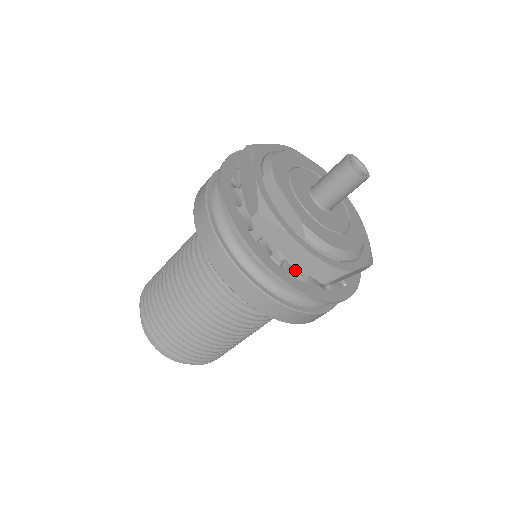
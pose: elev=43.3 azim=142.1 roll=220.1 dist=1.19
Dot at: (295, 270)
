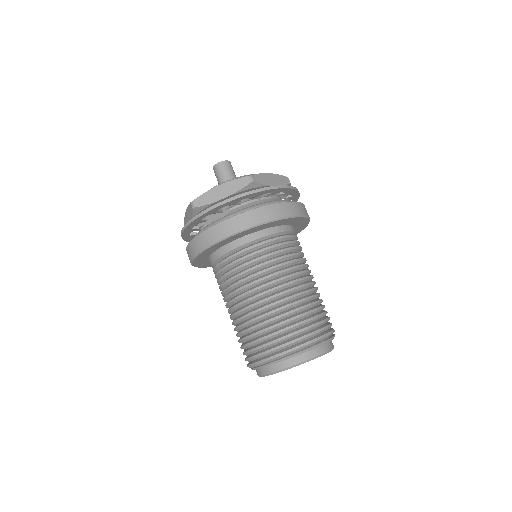
Dot at: (242, 203)
